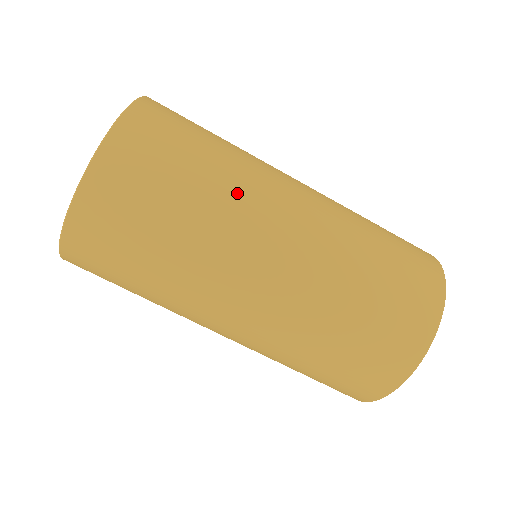
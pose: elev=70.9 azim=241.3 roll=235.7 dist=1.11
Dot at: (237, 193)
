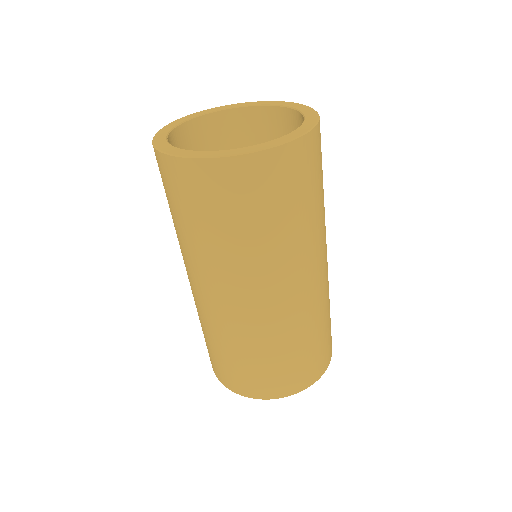
Dot at: (309, 240)
